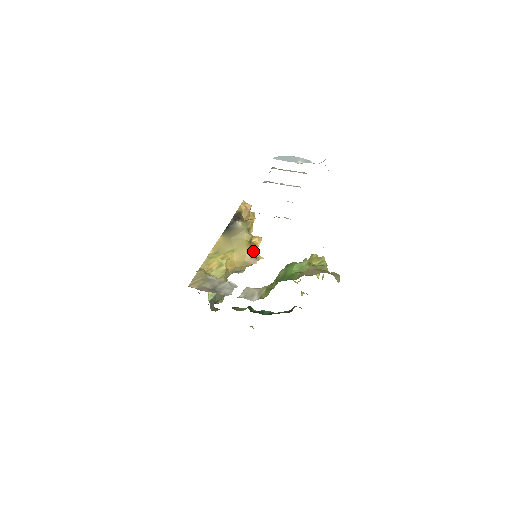
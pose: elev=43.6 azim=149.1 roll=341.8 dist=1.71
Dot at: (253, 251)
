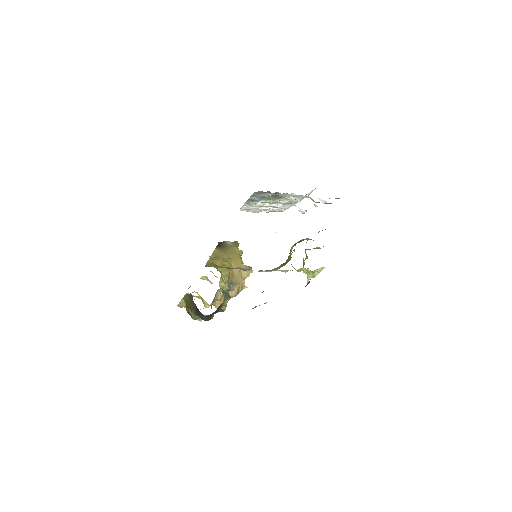
Dot at: occluded
